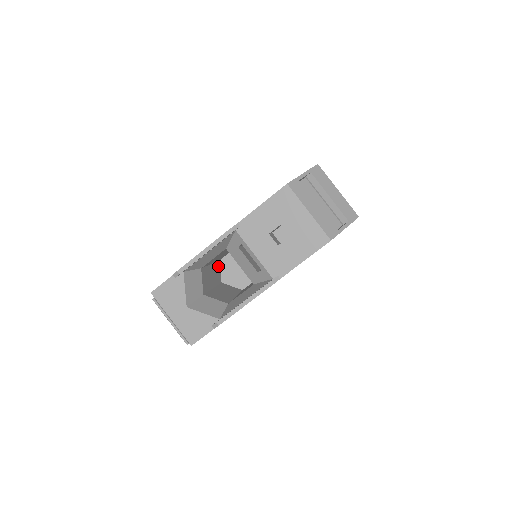
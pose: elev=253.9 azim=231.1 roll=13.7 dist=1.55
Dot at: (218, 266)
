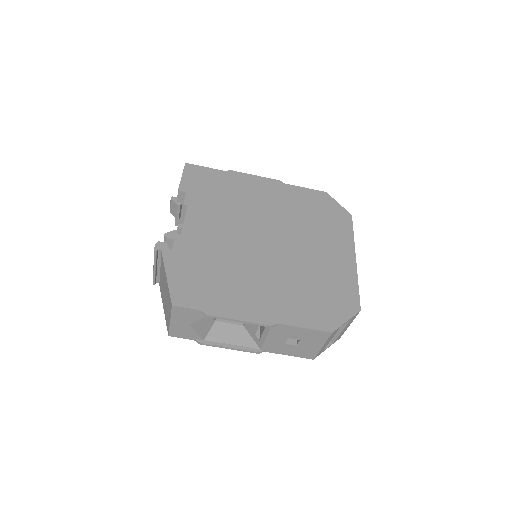
Dot at: occluded
